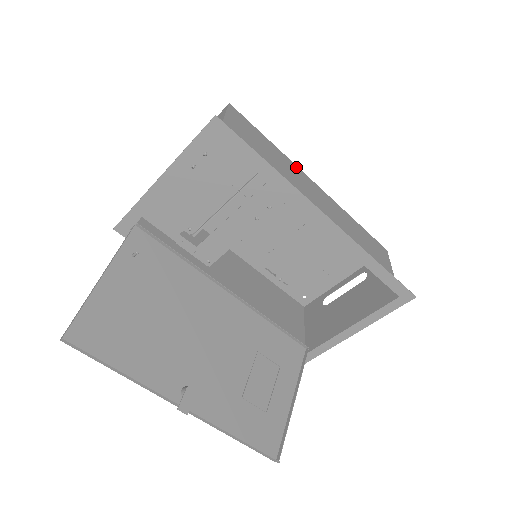
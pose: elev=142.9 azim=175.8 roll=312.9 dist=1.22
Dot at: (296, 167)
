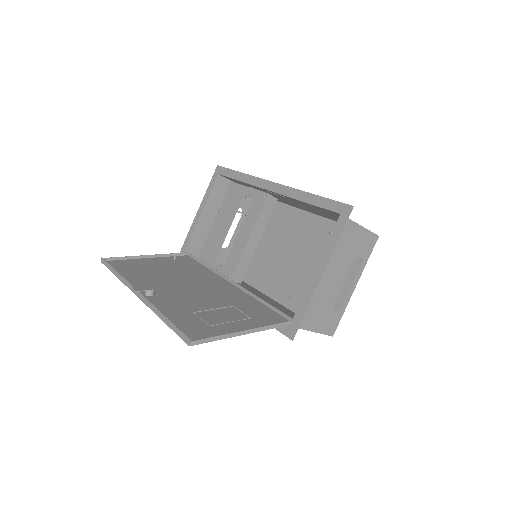
Dot at: (293, 206)
